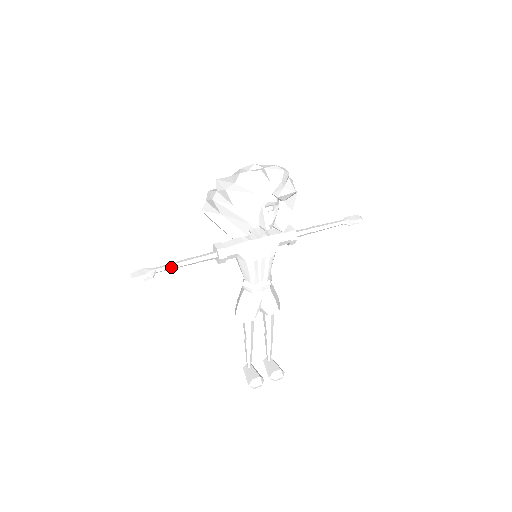
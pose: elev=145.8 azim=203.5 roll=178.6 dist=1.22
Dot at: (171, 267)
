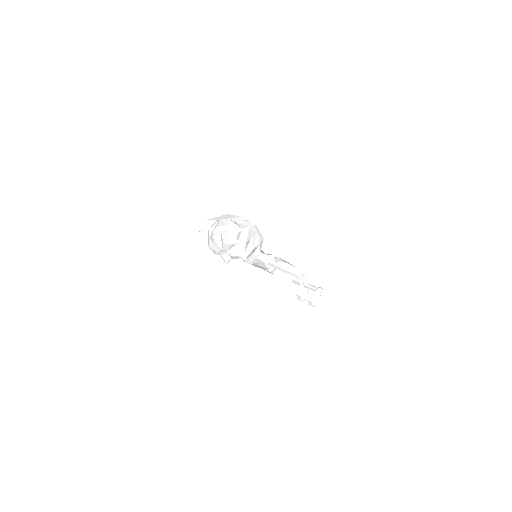
Dot at: occluded
